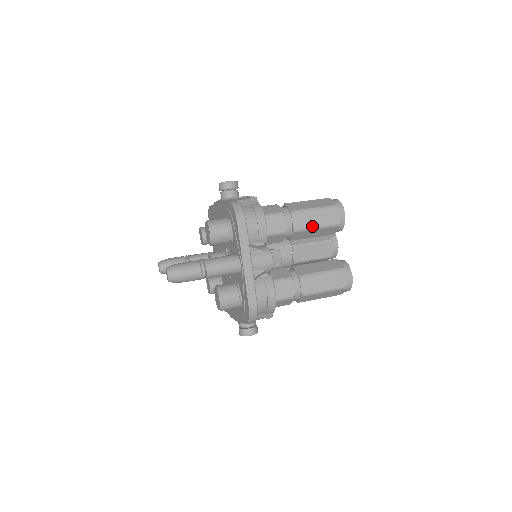
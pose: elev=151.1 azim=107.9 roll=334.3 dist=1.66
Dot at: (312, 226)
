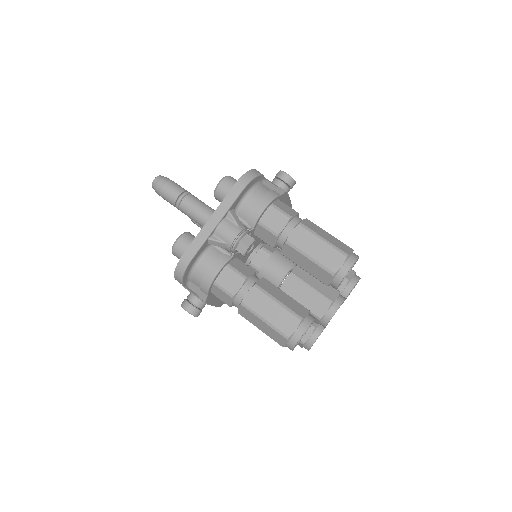
Dot at: (306, 251)
